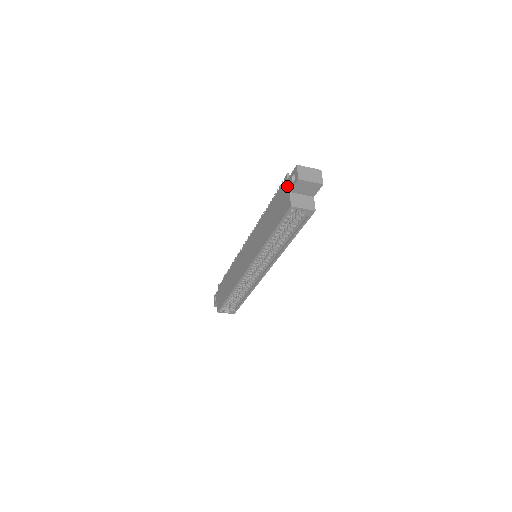
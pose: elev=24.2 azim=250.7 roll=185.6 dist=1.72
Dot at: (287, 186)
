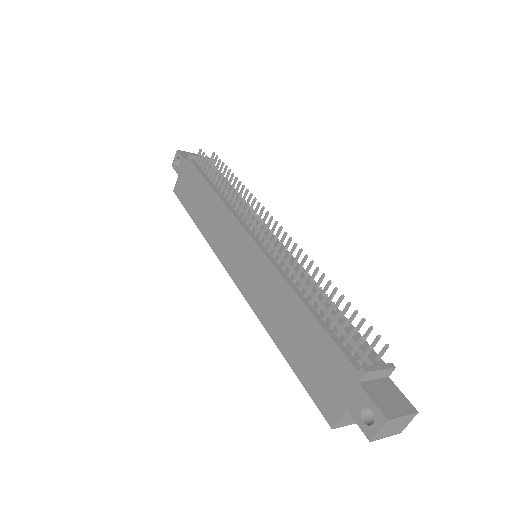
Dot at: (351, 392)
